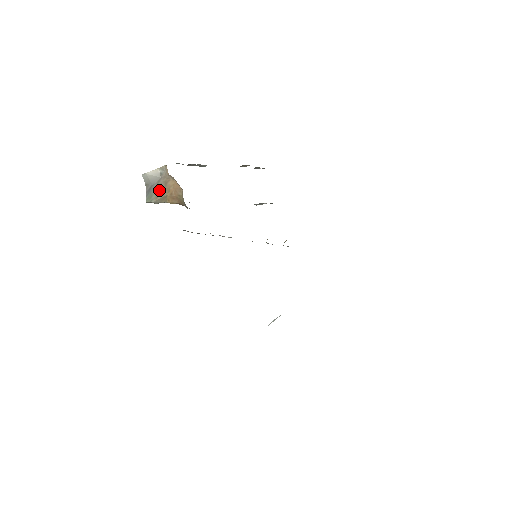
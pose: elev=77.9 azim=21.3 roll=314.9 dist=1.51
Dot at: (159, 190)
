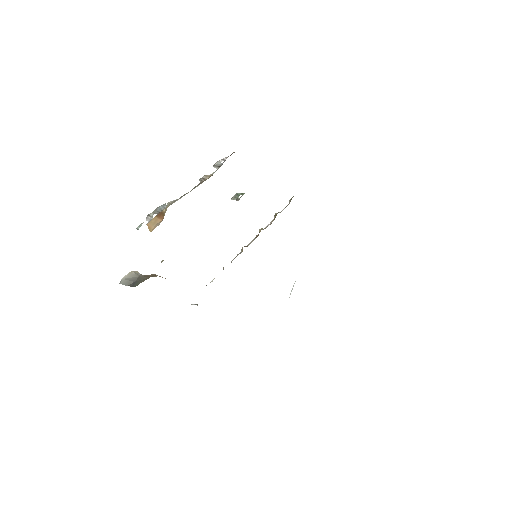
Dot at: (142, 279)
